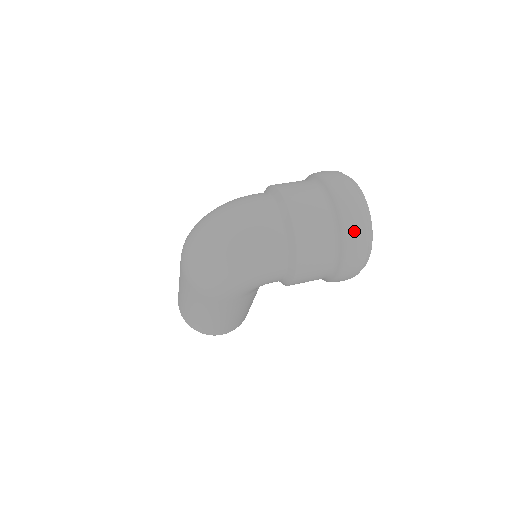
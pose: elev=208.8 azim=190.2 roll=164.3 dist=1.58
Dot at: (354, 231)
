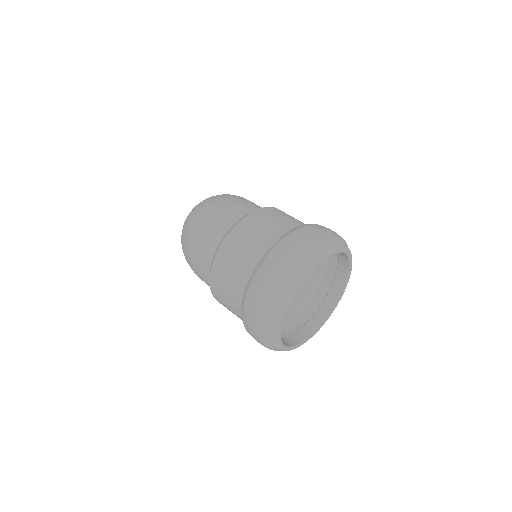
Dot at: (250, 315)
